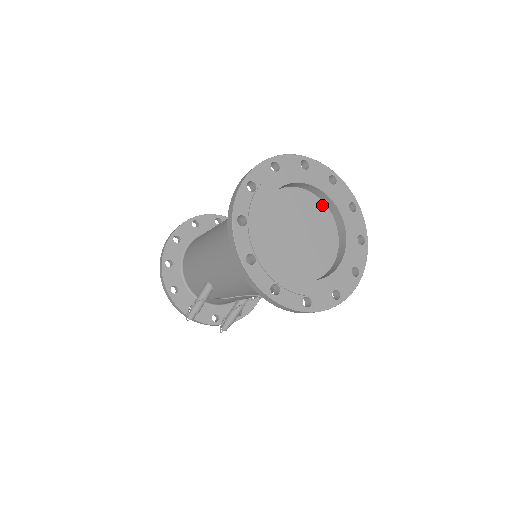
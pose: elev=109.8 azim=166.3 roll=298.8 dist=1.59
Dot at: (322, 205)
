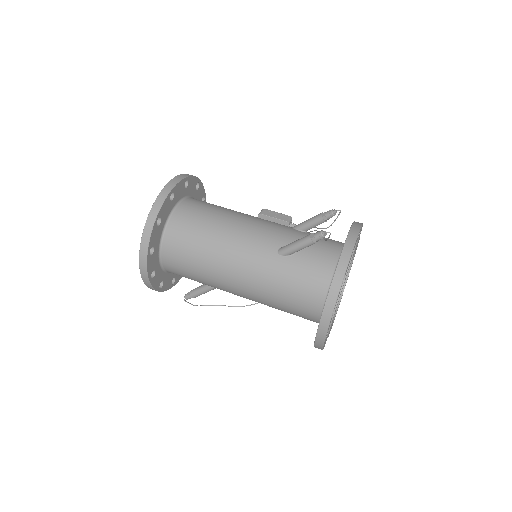
Dot at: occluded
